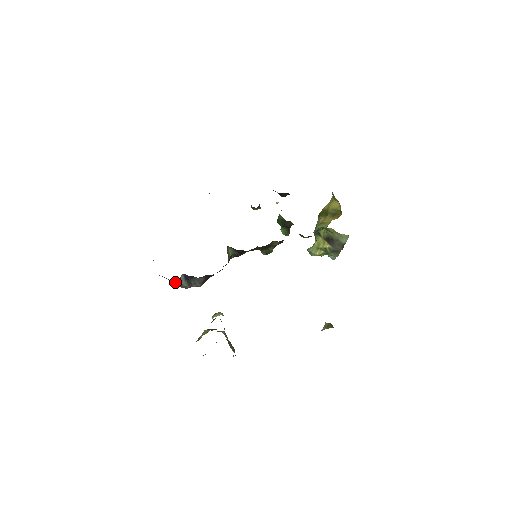
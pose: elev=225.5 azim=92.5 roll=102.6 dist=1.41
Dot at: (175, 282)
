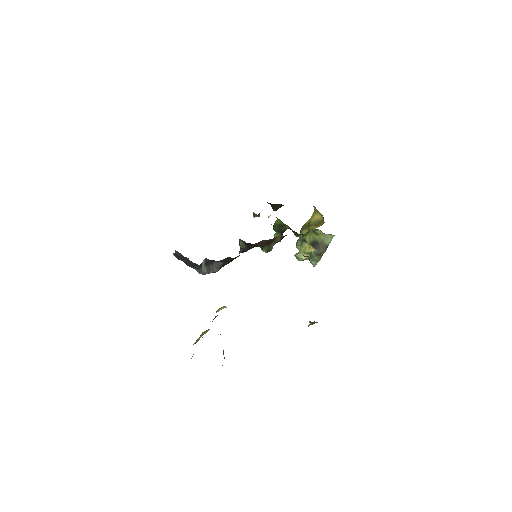
Dot at: (197, 267)
